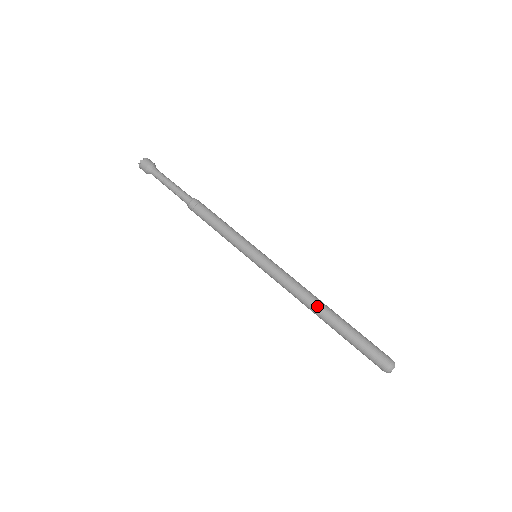
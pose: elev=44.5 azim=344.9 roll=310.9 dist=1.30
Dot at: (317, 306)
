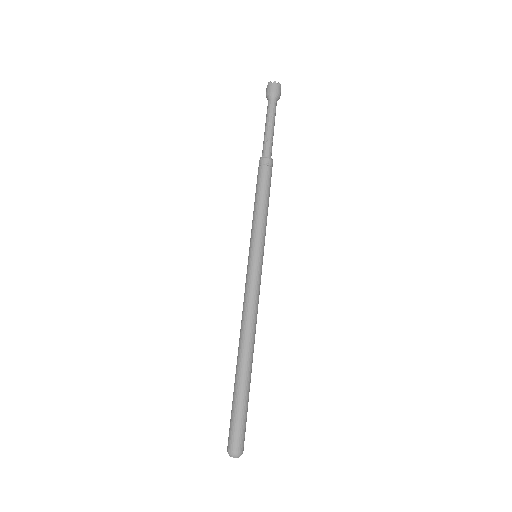
Dot at: (247, 347)
